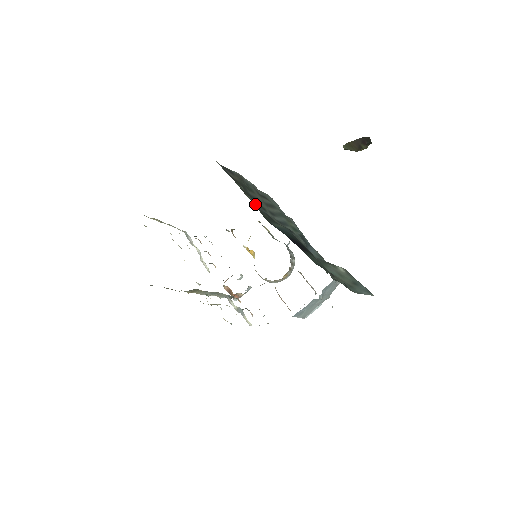
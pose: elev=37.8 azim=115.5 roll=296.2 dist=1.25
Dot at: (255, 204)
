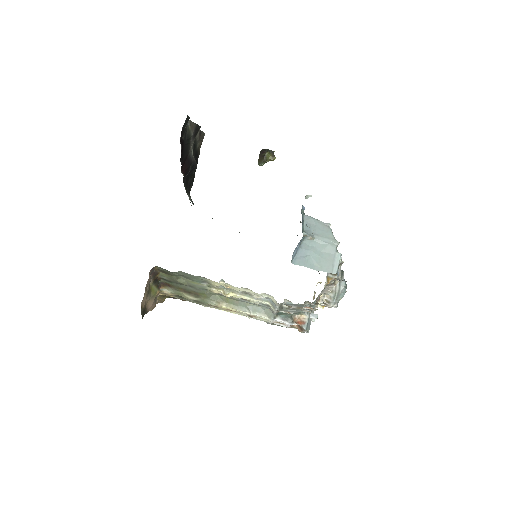
Dot at: occluded
